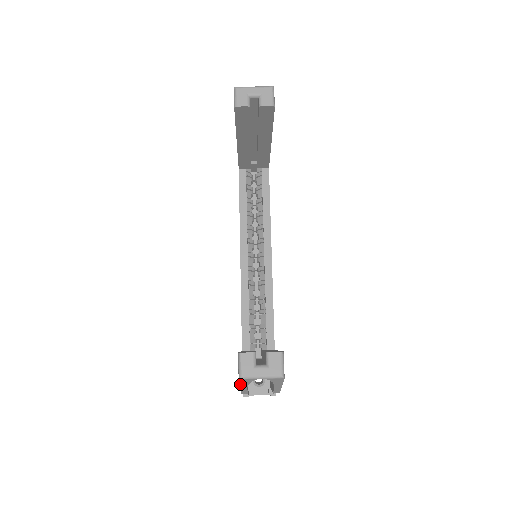
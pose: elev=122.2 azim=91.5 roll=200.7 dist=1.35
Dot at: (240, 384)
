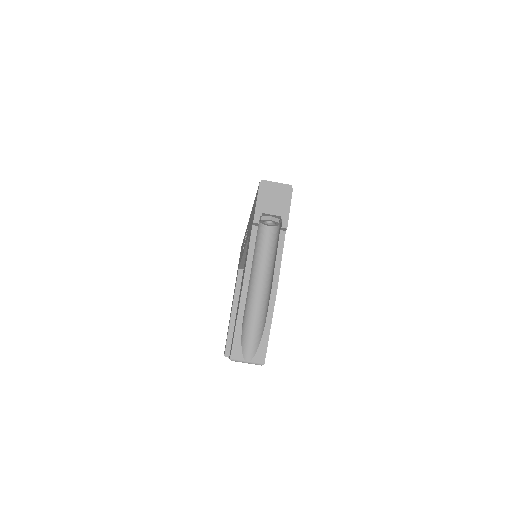
Dot at: occluded
